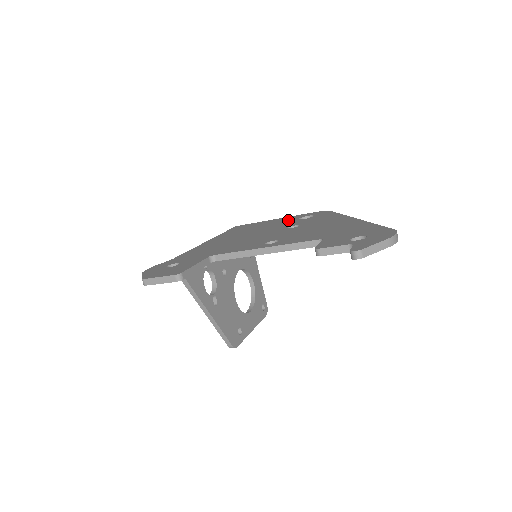
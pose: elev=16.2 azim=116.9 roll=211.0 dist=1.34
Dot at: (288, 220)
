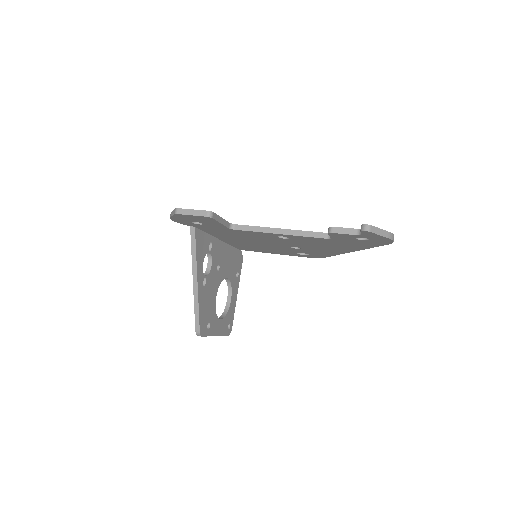
Dot at: occluded
